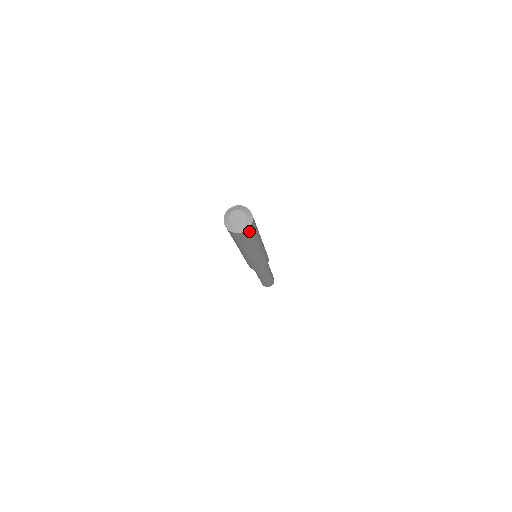
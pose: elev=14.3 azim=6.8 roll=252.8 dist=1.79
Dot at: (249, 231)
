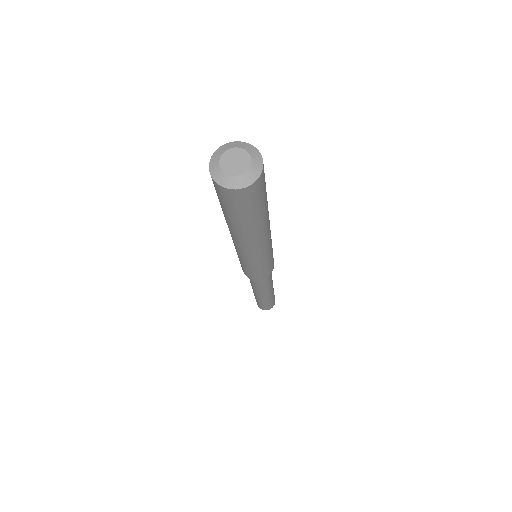
Dot at: (263, 175)
